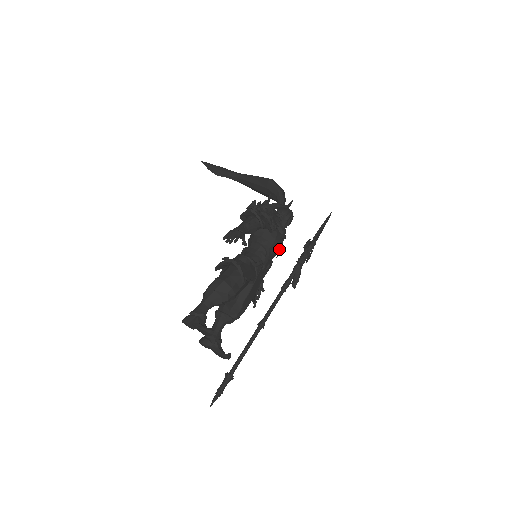
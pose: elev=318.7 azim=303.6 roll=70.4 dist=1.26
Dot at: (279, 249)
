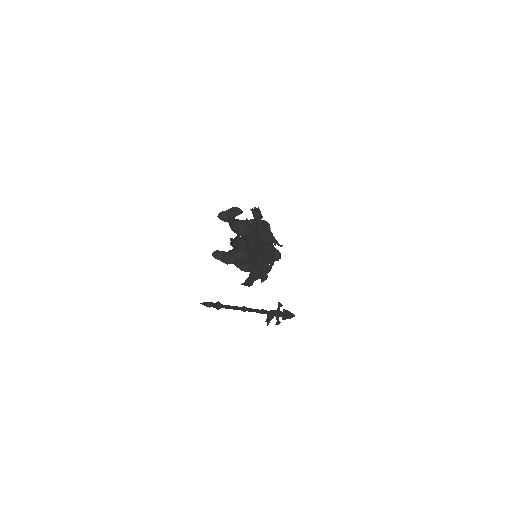
Dot at: (273, 254)
